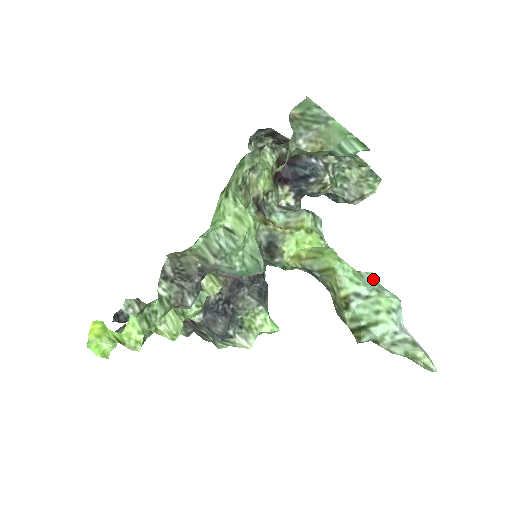
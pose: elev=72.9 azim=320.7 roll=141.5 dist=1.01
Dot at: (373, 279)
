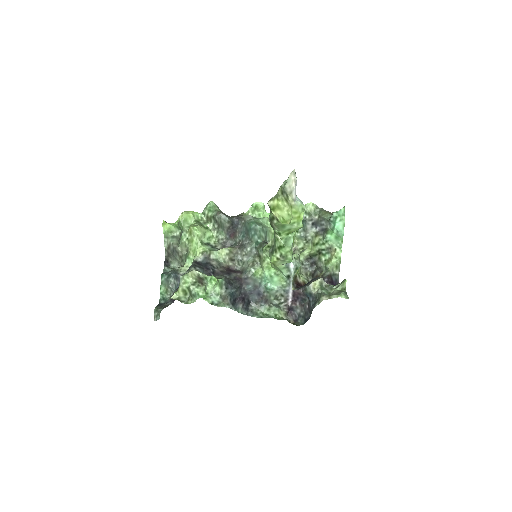
Dot at: occluded
